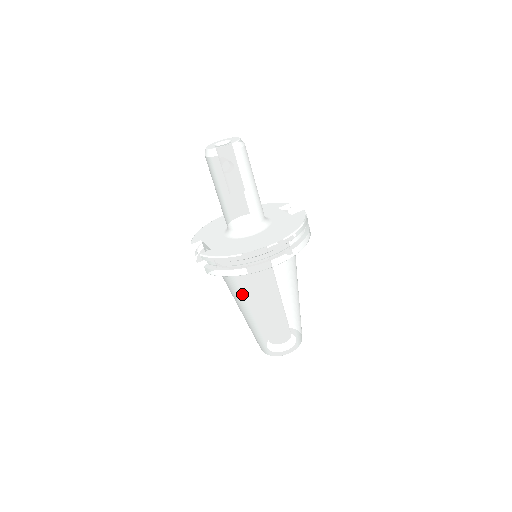
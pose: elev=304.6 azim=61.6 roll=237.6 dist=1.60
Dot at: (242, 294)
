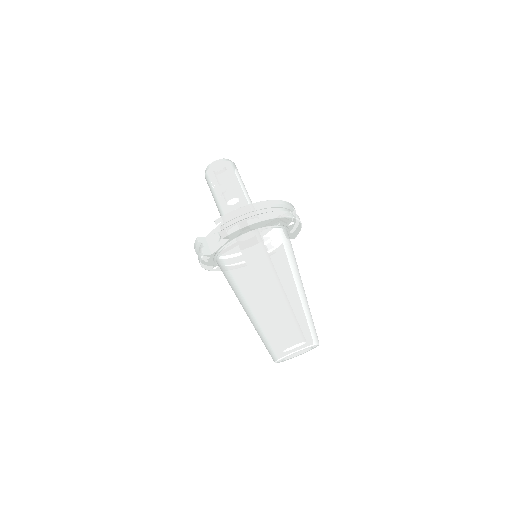
Dot at: (255, 266)
